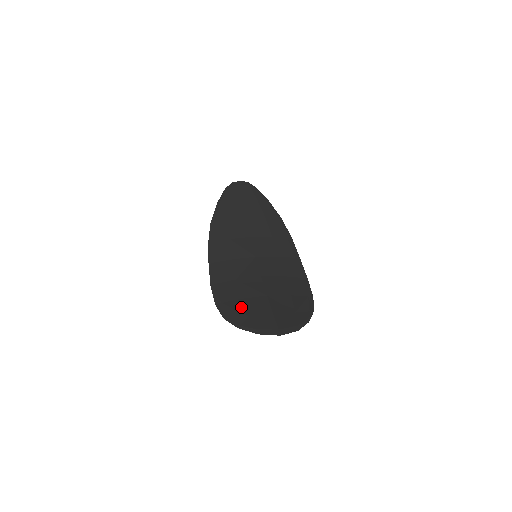
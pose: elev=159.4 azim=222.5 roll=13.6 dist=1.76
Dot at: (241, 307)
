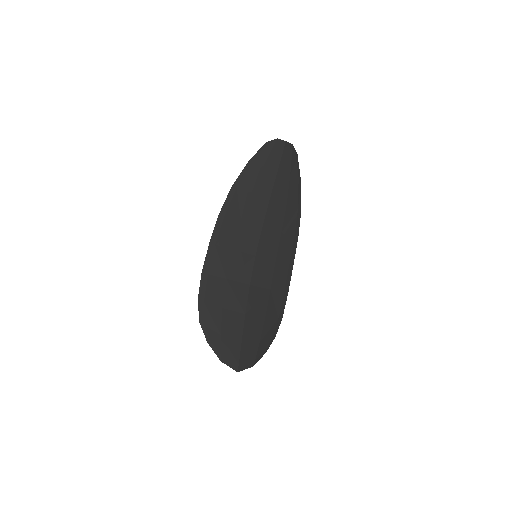
Dot at: (219, 319)
